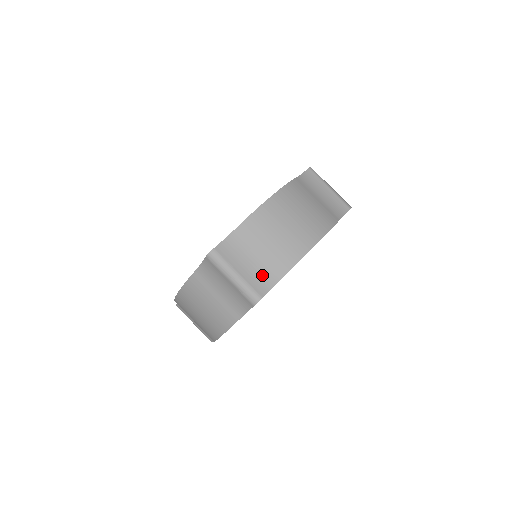
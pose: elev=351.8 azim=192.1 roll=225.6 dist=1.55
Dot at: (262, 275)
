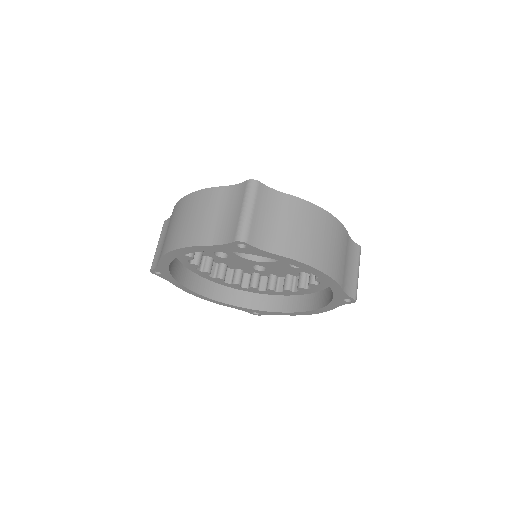
Dot at: (264, 234)
